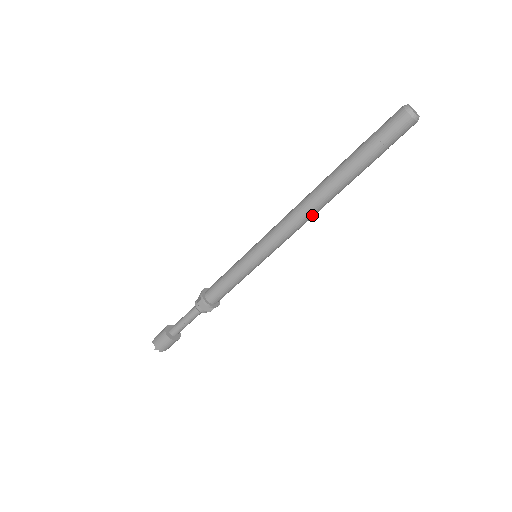
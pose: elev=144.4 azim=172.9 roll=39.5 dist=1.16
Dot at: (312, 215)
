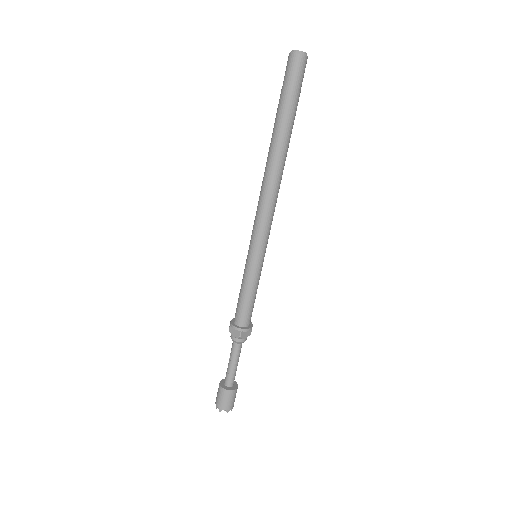
Dot at: (271, 185)
